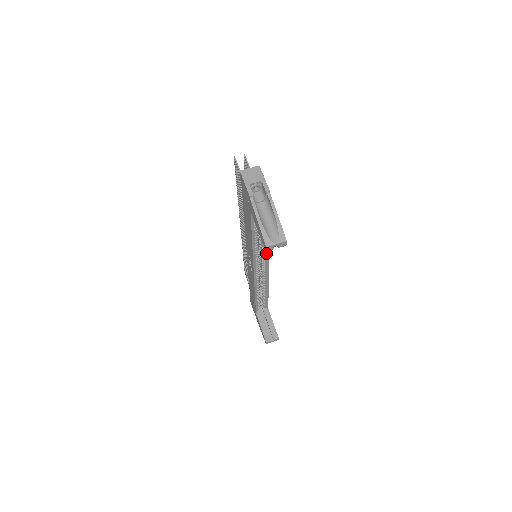
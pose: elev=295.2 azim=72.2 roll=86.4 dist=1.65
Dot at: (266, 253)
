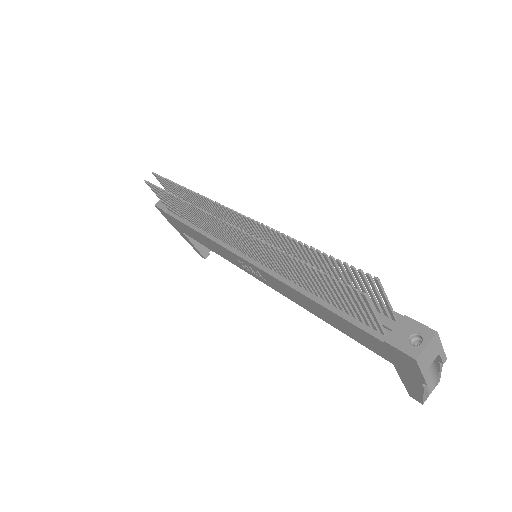
Dot at: occluded
